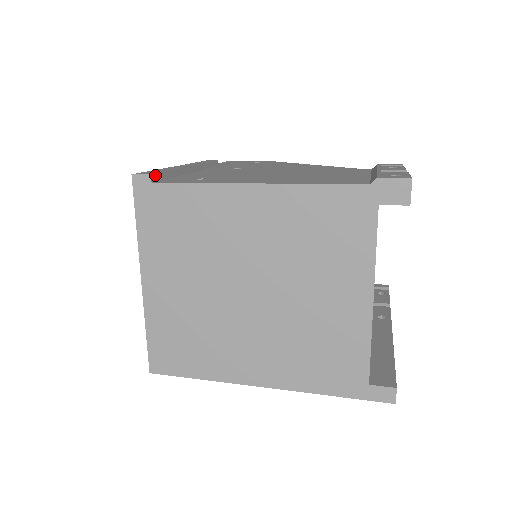
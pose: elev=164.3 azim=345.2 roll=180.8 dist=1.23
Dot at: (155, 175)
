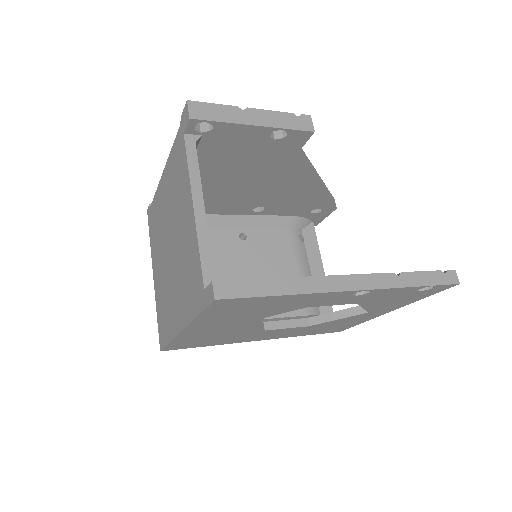
Dot at: occluded
